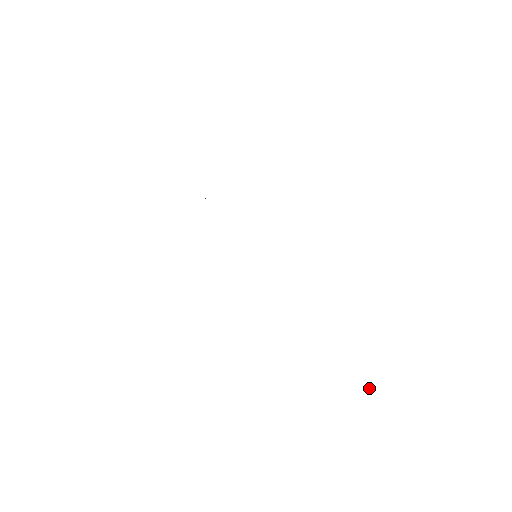
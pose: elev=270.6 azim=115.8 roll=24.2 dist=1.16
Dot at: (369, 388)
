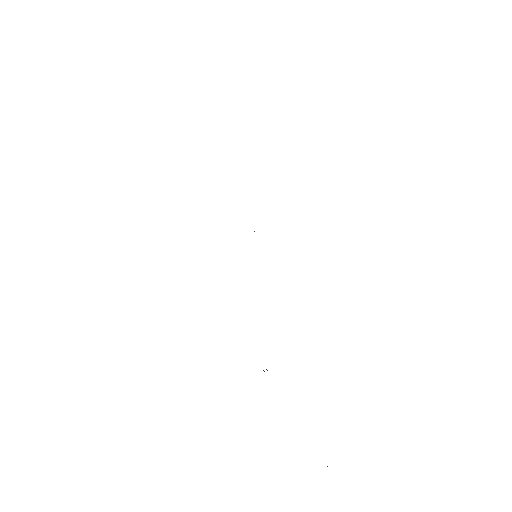
Dot at: occluded
